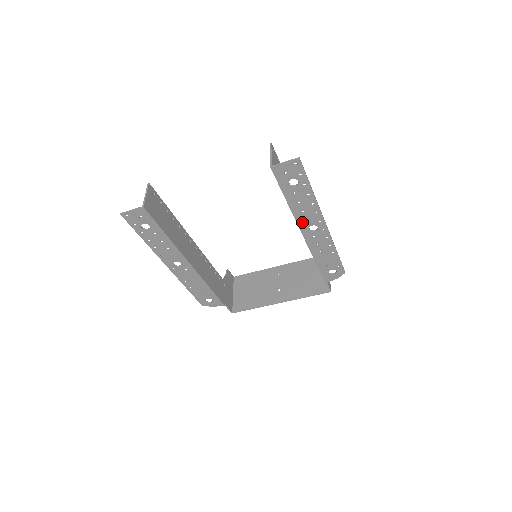
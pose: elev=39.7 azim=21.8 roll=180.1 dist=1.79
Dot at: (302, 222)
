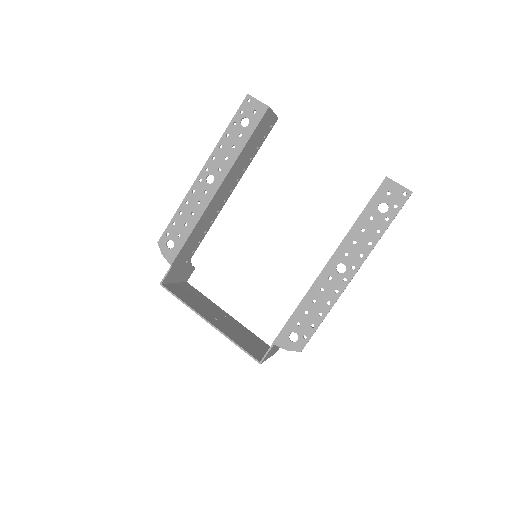
Dot at: (342, 252)
